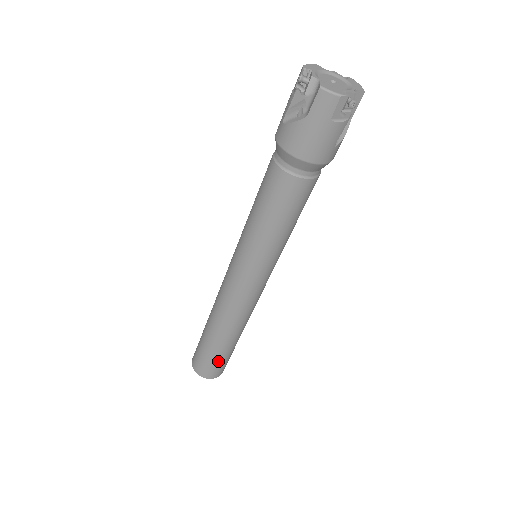
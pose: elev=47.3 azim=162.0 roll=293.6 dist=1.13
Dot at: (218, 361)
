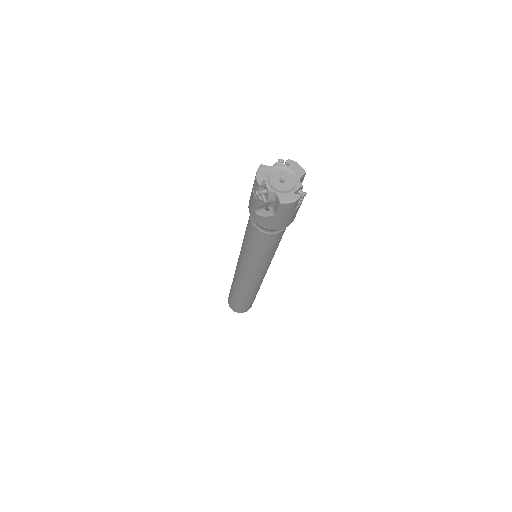
Dot at: (250, 304)
